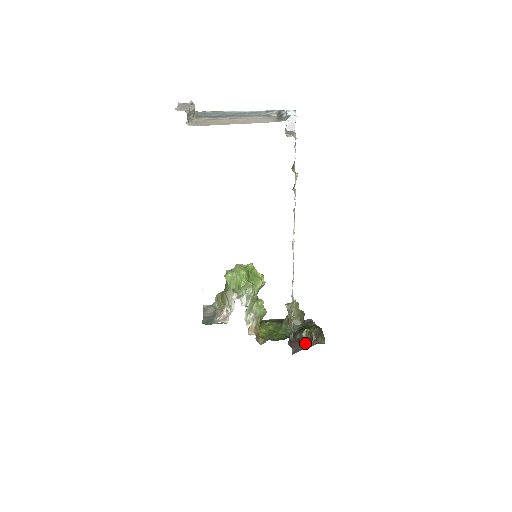
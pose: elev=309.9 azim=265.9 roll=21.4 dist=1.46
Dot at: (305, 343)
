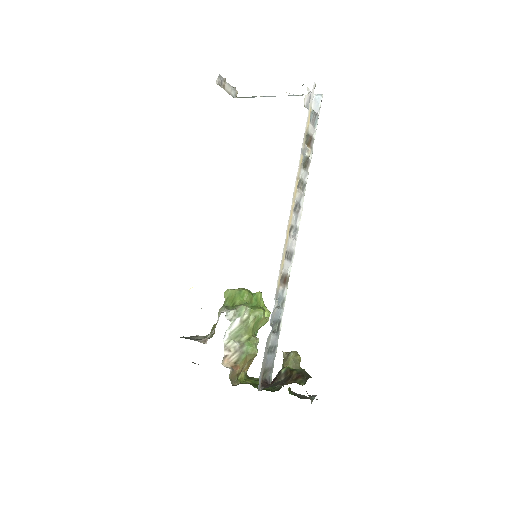
Dot at: (280, 381)
